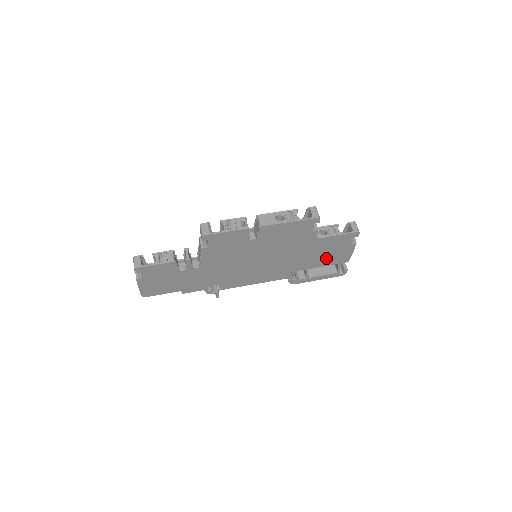
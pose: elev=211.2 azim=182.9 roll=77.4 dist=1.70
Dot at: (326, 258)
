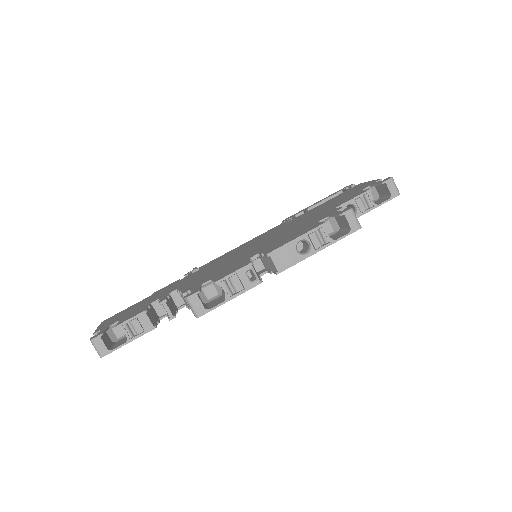
Dot at: occluded
